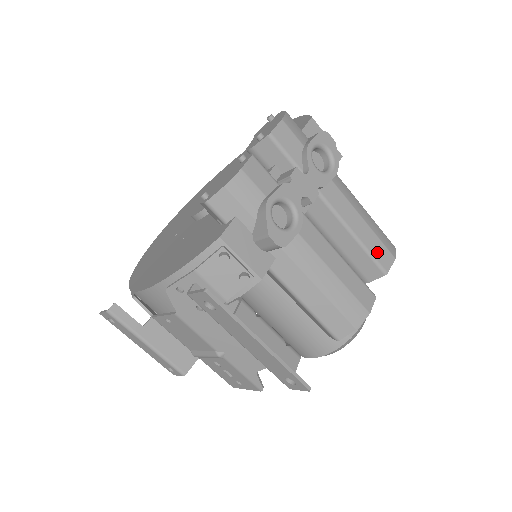
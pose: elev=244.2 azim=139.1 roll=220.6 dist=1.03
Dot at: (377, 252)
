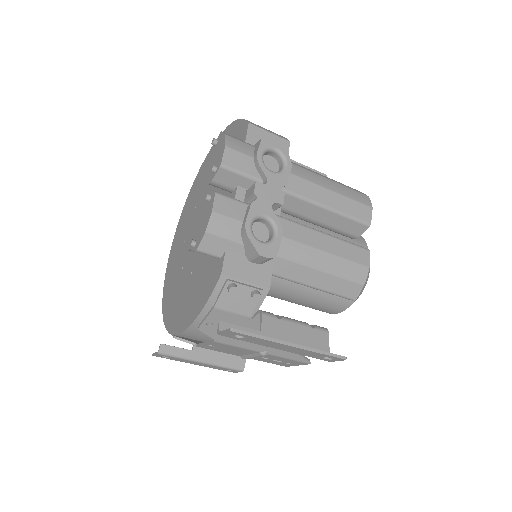
Dot at: (354, 212)
